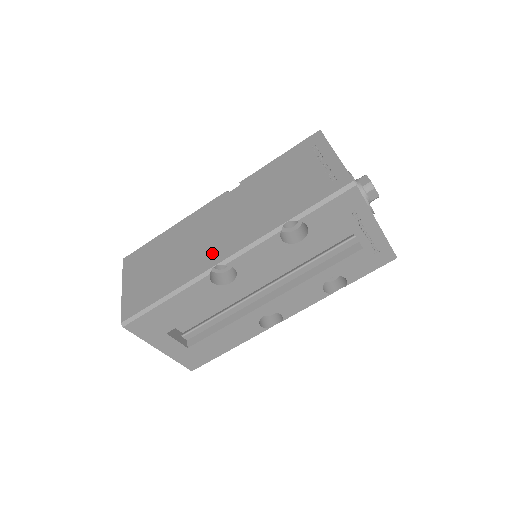
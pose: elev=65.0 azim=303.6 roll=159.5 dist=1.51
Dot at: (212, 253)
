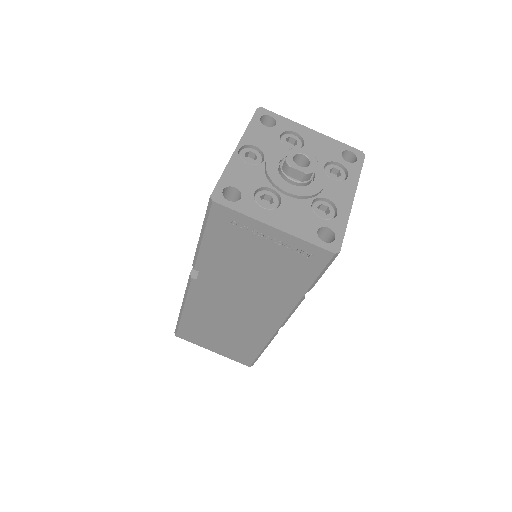
Dot at: (260, 324)
